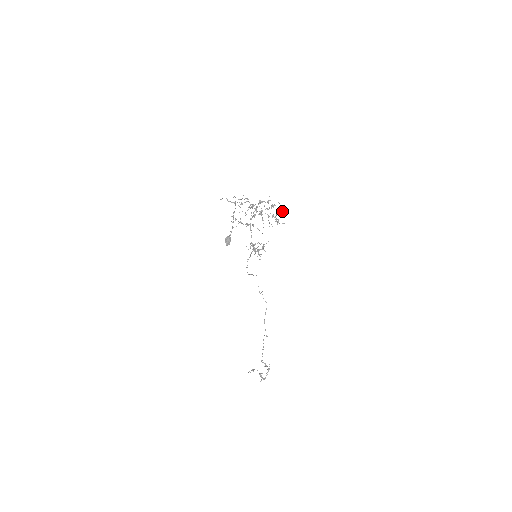
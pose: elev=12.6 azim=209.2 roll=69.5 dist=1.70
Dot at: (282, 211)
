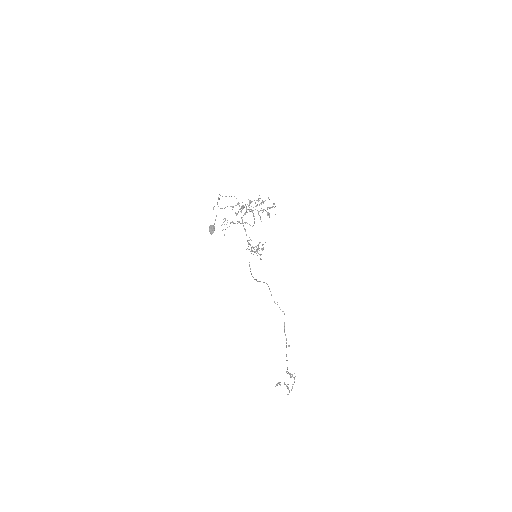
Dot at: occluded
